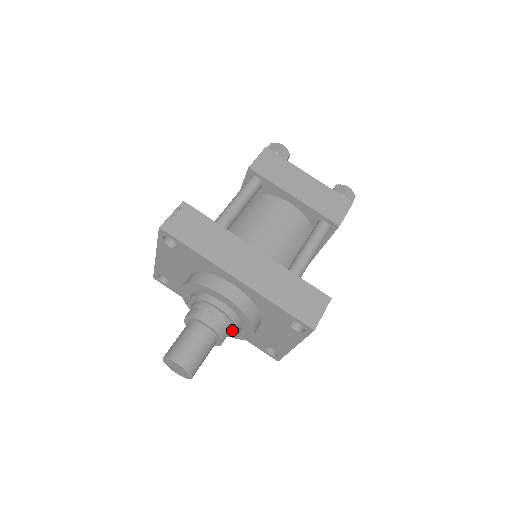
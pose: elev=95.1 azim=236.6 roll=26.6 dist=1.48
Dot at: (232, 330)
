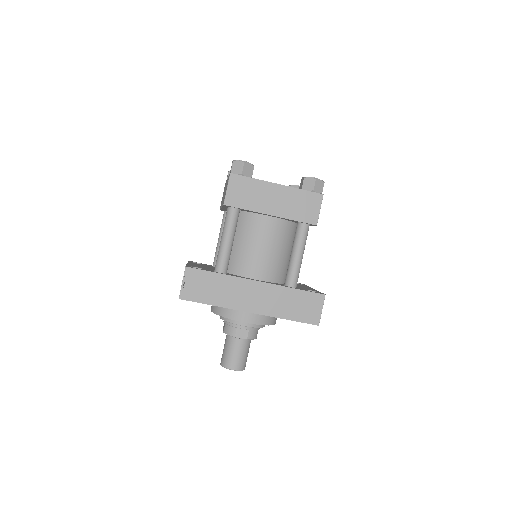
Dot at: occluded
